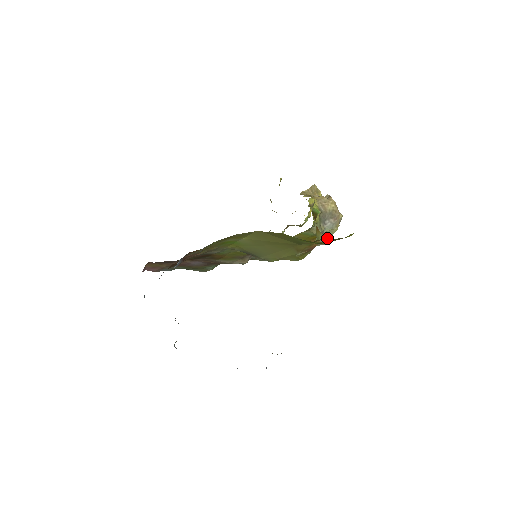
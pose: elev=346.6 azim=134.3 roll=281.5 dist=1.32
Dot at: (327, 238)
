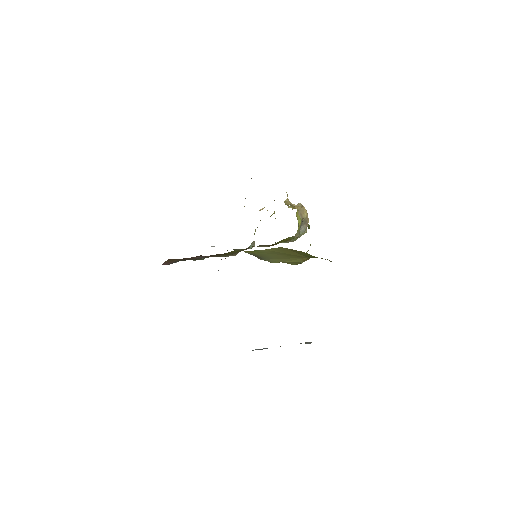
Dot at: (297, 238)
